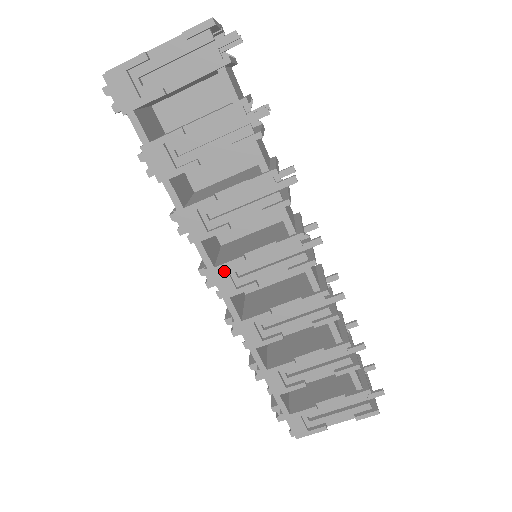
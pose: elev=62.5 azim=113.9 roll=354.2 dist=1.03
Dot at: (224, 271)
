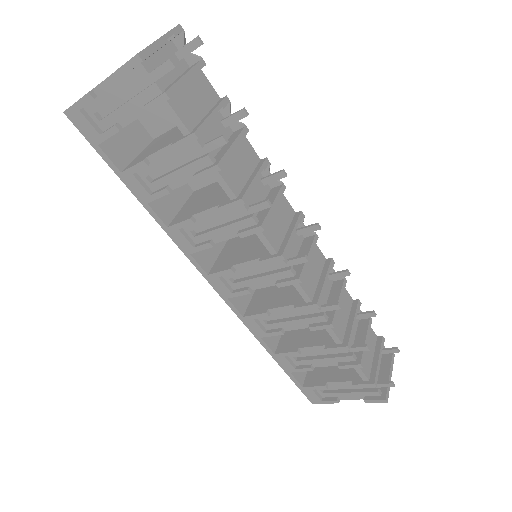
Dot at: (217, 278)
